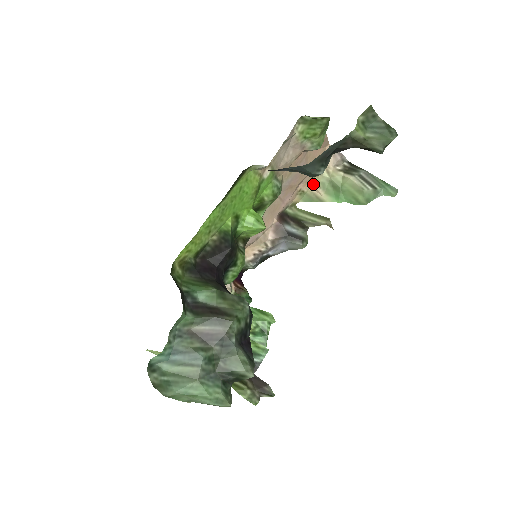
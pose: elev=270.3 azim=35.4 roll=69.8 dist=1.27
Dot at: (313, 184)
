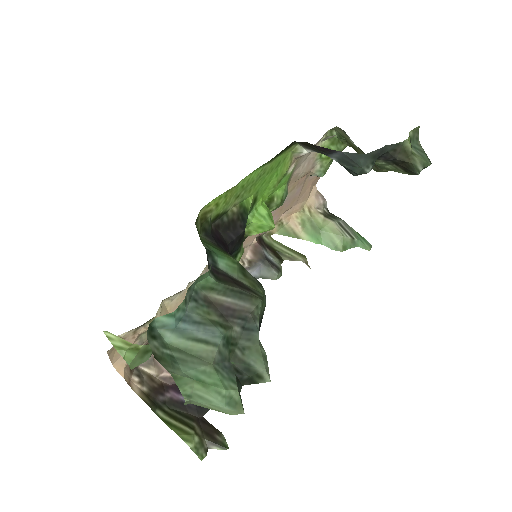
Dot at: (294, 218)
